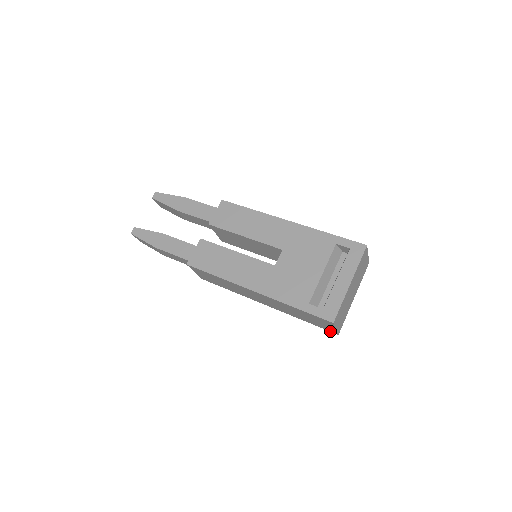
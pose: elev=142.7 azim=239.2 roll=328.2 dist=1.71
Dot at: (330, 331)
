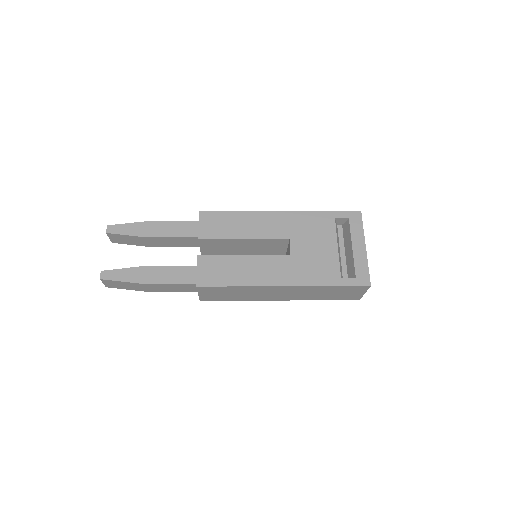
Dot at: occluded
